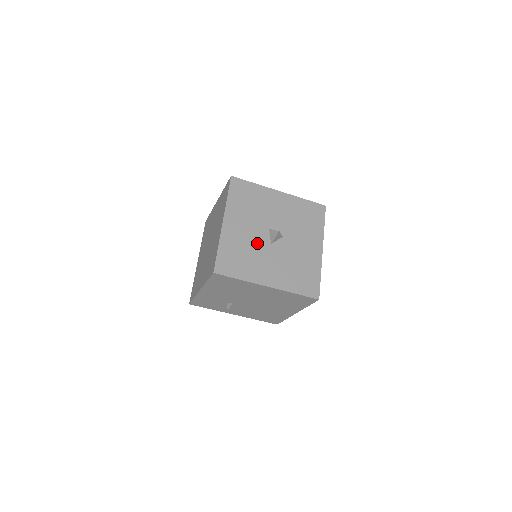
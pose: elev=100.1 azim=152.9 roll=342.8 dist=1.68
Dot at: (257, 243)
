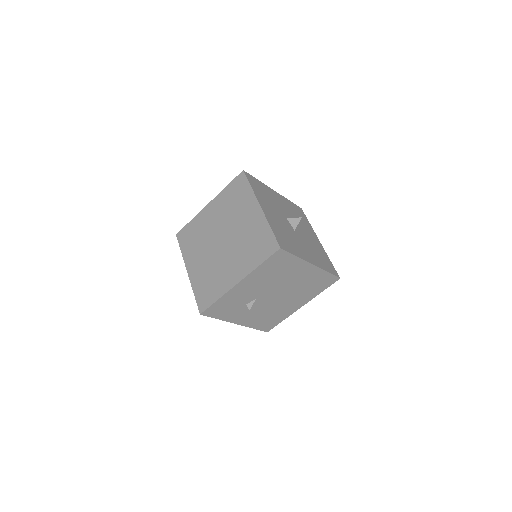
Dot at: (288, 228)
